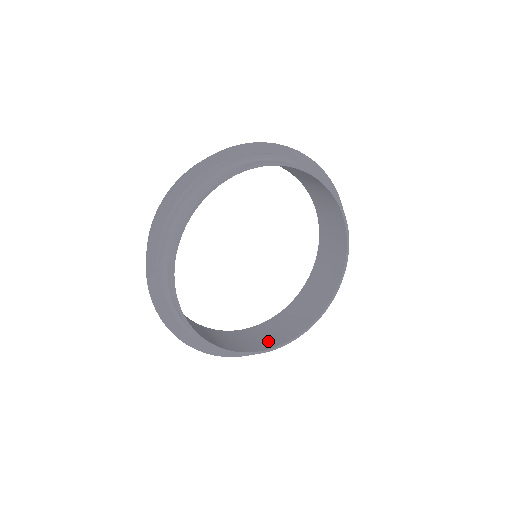
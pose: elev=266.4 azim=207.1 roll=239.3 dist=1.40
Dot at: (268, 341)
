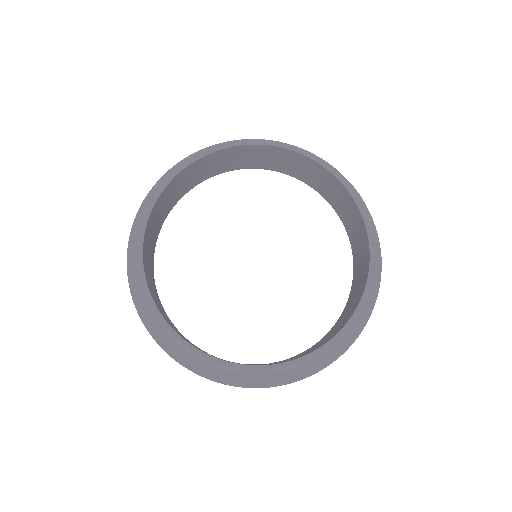
Dot at: occluded
